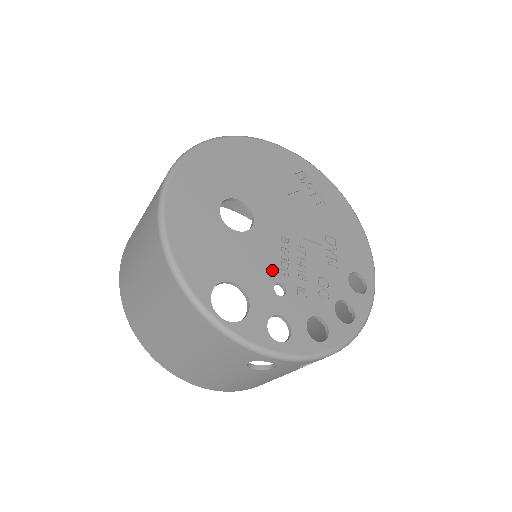
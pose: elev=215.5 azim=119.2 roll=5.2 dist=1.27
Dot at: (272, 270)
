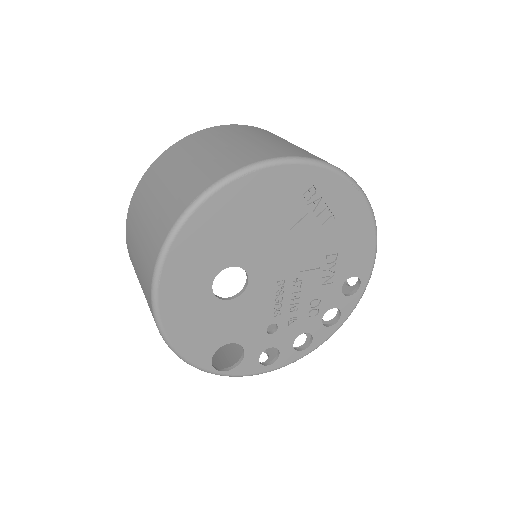
Dot at: (265, 317)
